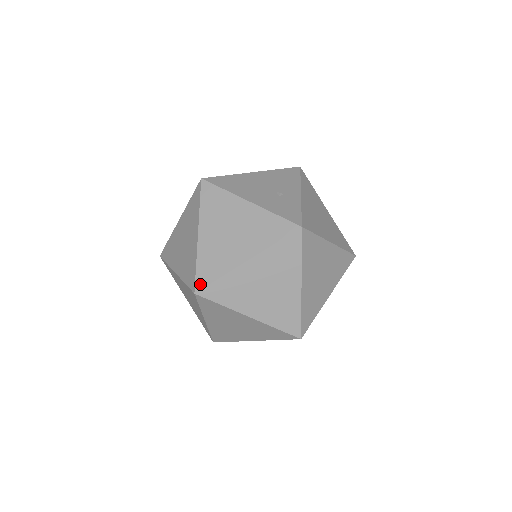
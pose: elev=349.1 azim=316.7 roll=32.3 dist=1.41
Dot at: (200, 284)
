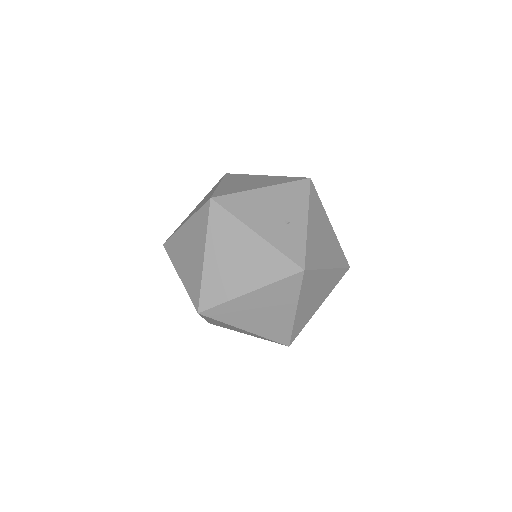
Dot at: (203, 306)
